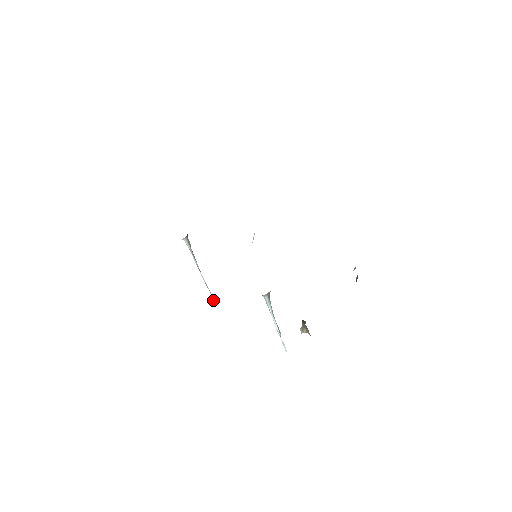
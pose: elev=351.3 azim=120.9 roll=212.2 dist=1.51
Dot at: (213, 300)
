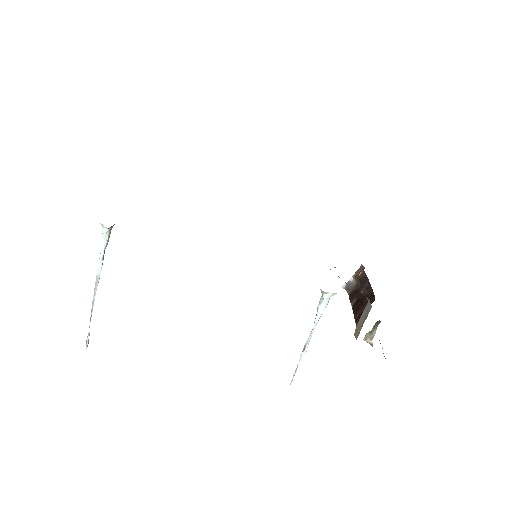
Dot at: (86, 347)
